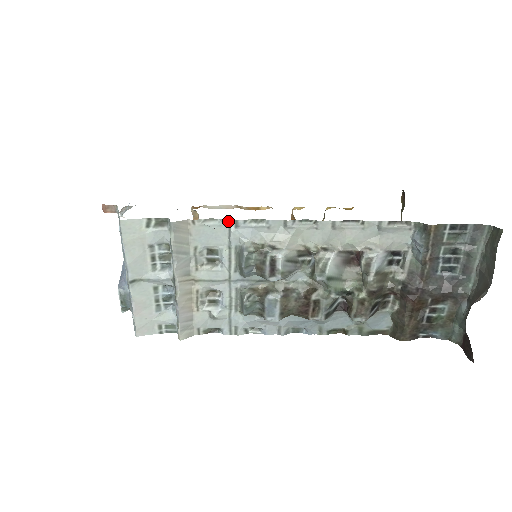
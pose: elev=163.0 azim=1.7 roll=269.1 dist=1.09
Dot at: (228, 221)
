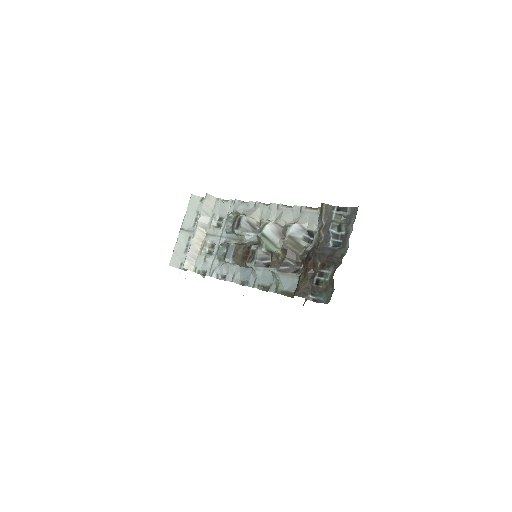
Dot at: (232, 200)
